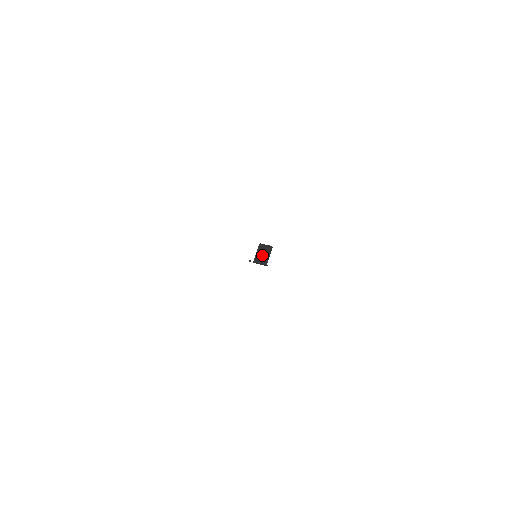
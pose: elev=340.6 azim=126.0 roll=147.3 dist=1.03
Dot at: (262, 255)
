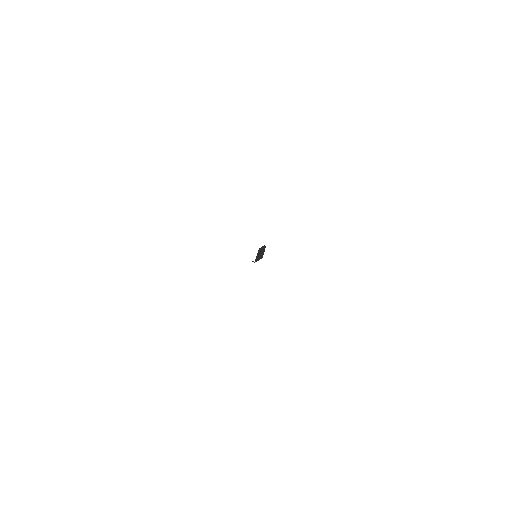
Dot at: (260, 253)
